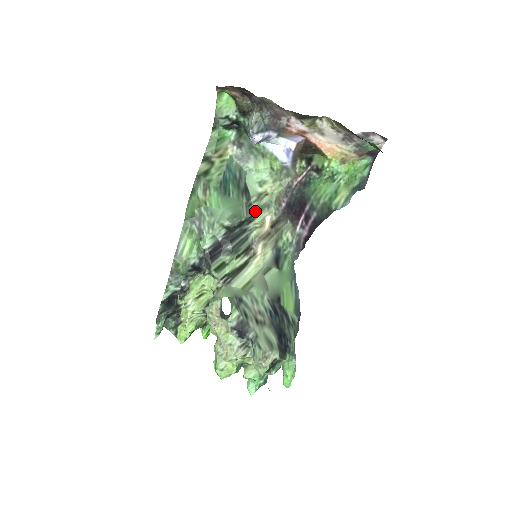
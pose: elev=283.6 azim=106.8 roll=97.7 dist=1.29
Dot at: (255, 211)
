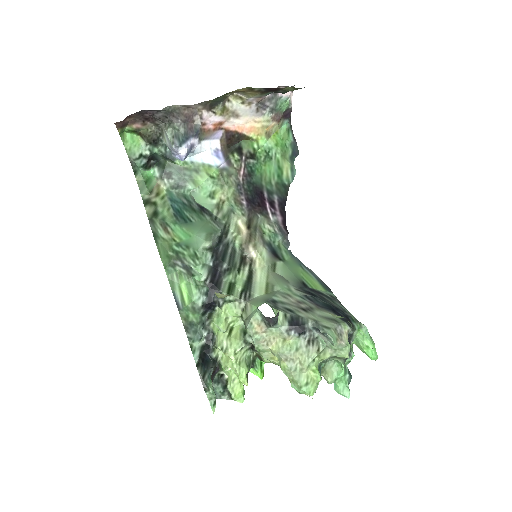
Dot at: (224, 221)
